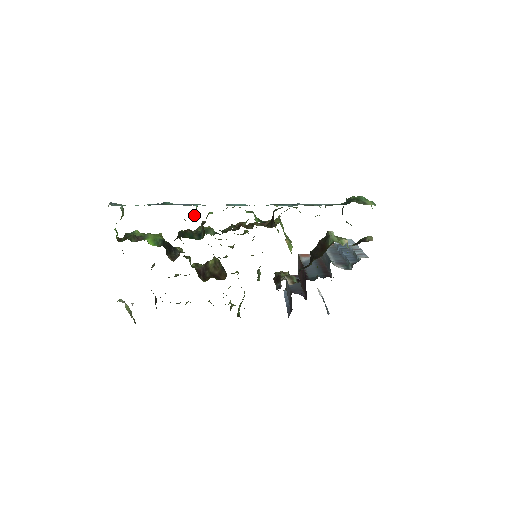
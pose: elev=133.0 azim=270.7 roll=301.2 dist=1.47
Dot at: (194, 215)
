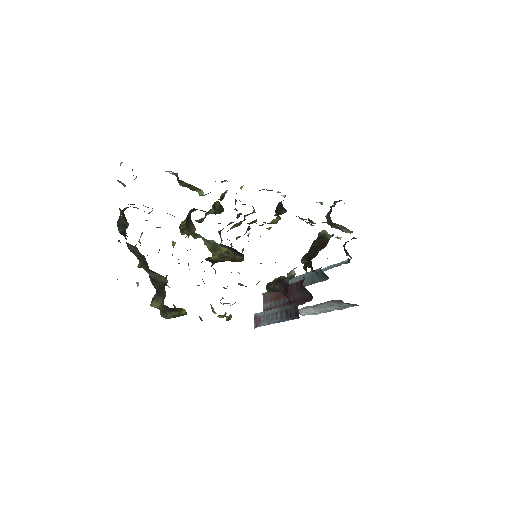
Dot at: occluded
